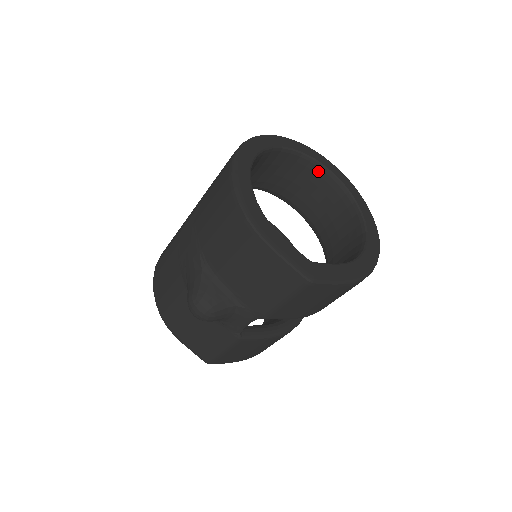
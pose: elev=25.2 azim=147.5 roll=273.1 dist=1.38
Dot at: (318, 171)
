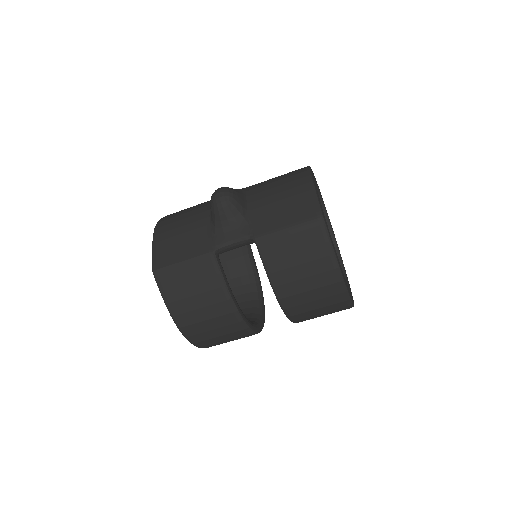
Dot at: occluded
